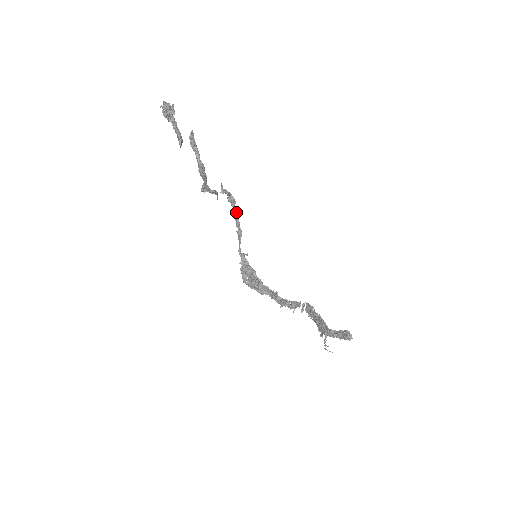
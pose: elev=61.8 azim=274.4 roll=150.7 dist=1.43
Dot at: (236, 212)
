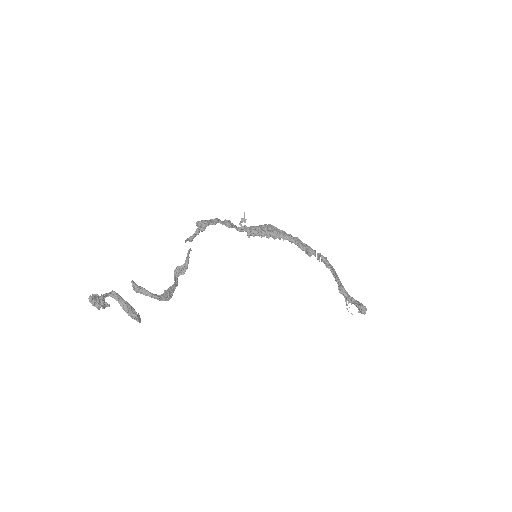
Dot at: (213, 224)
